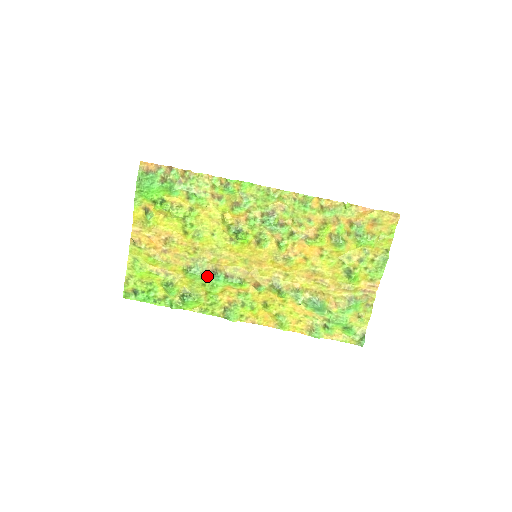
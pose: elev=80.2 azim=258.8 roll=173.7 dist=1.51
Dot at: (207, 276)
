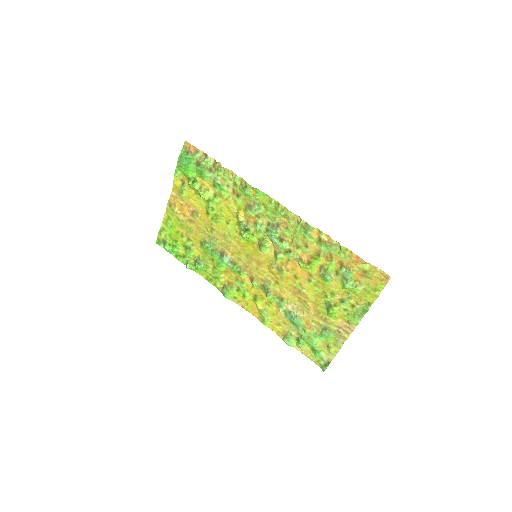
Dot at: (216, 254)
